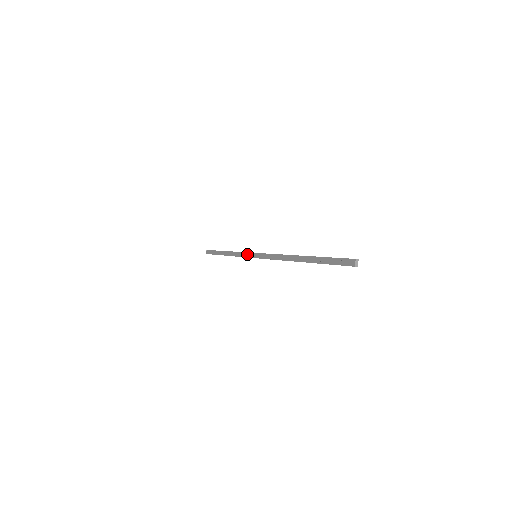
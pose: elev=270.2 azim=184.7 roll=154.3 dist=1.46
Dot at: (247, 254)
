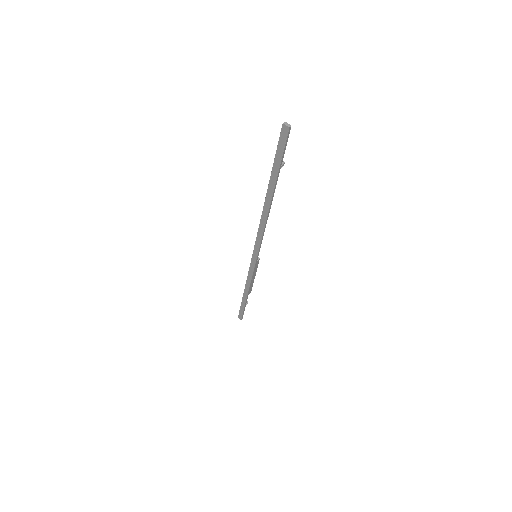
Dot at: (251, 266)
